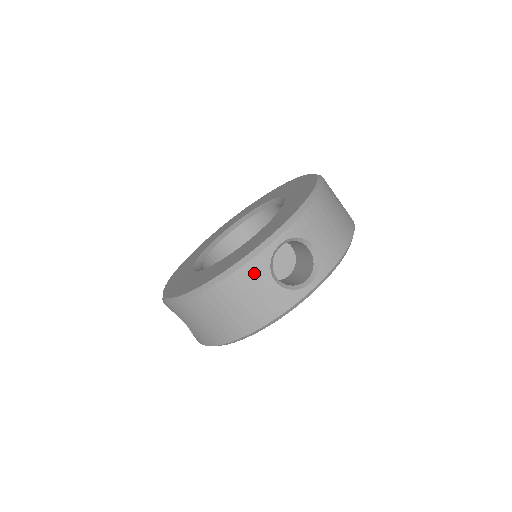
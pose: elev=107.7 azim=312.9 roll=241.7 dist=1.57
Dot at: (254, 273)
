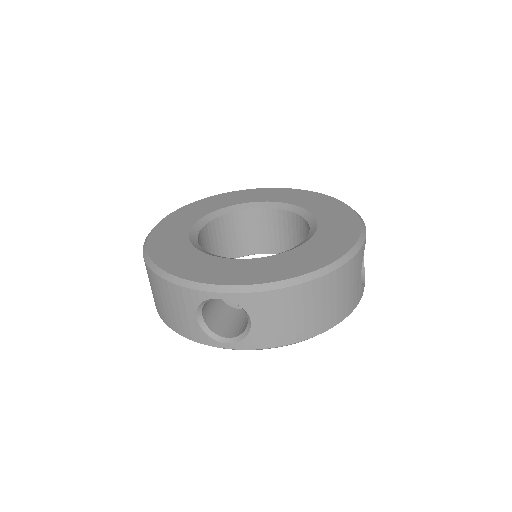
Dot at: (358, 263)
